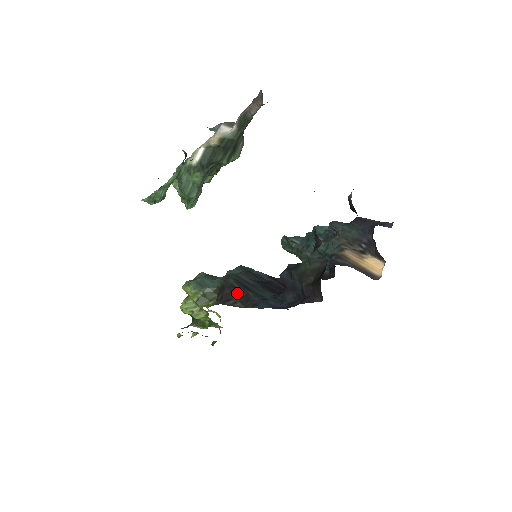
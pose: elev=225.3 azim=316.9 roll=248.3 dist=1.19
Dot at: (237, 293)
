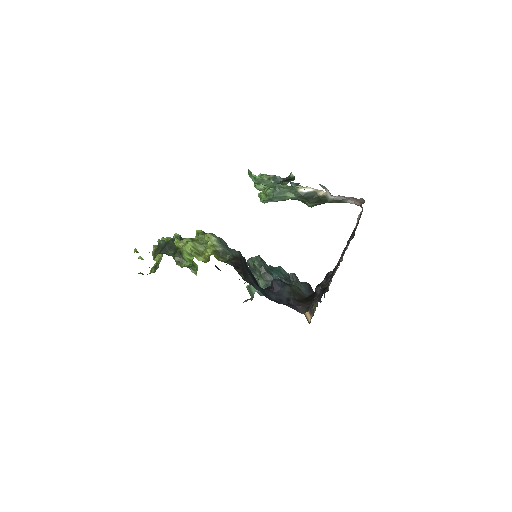
Dot at: (244, 268)
